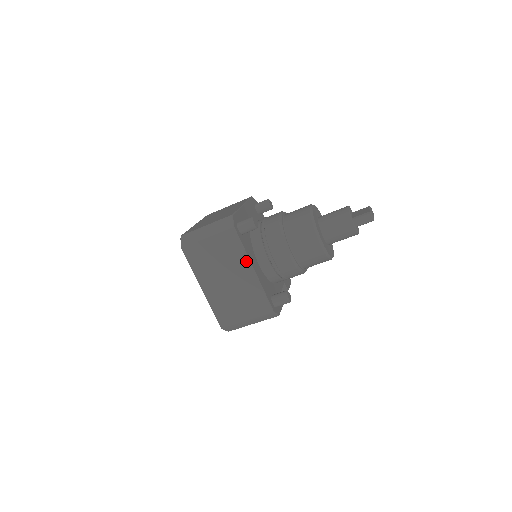
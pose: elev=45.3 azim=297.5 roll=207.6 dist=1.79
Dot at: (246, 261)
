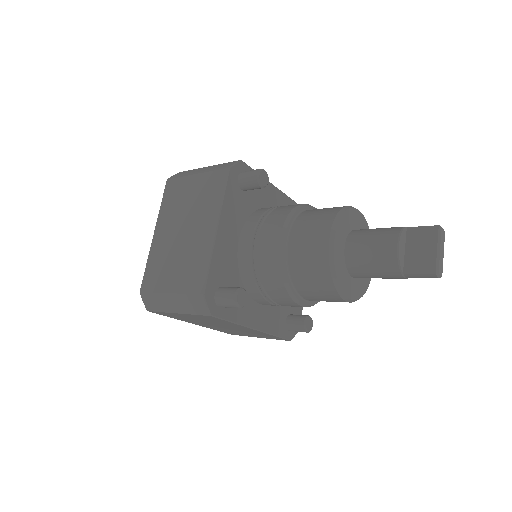
Dot at: (241, 326)
